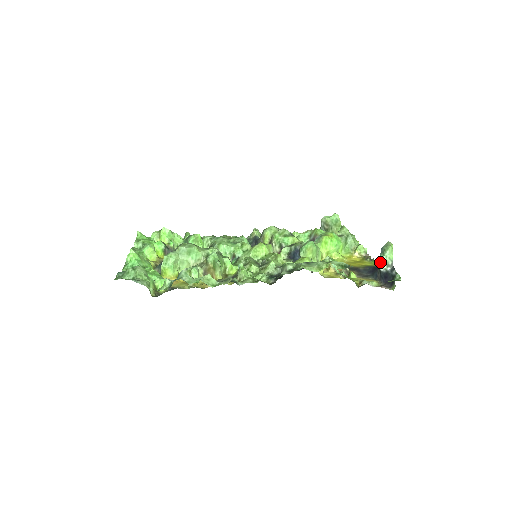
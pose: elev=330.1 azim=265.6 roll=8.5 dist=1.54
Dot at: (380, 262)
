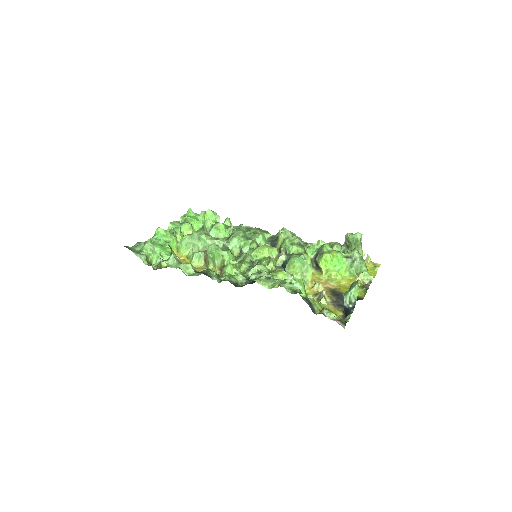
Dot at: (345, 297)
